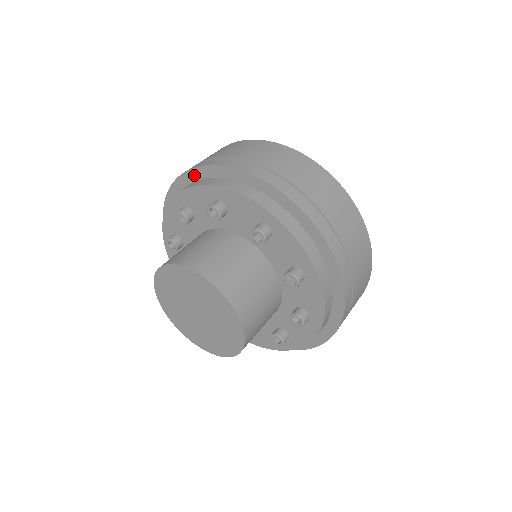
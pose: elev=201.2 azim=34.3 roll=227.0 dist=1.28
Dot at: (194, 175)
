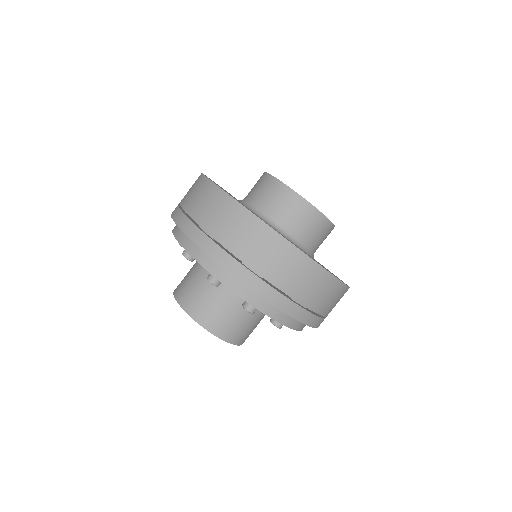
Dot at: occluded
